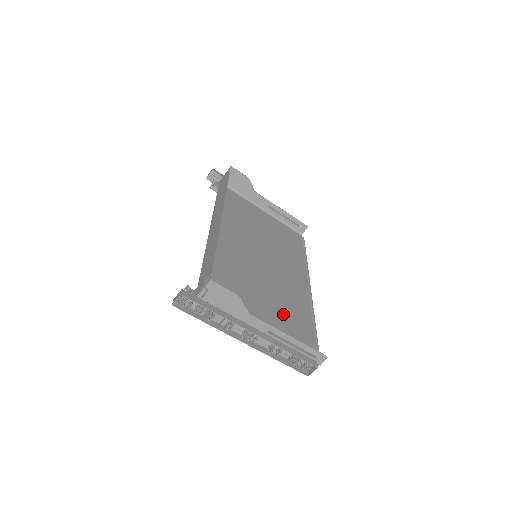
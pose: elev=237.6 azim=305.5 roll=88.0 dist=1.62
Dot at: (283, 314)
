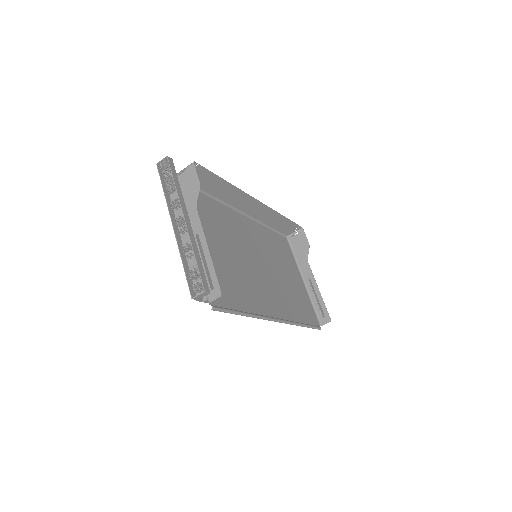
Dot at: (228, 273)
